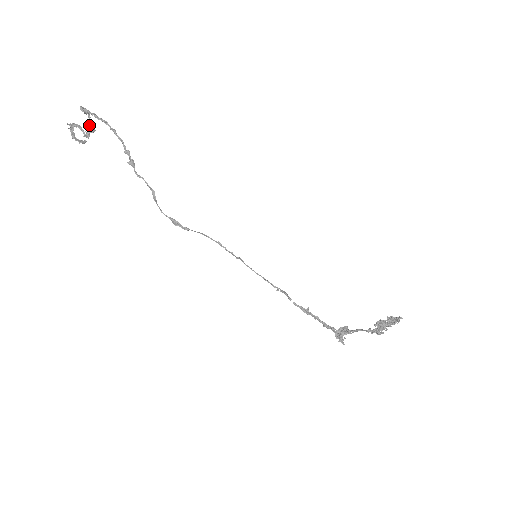
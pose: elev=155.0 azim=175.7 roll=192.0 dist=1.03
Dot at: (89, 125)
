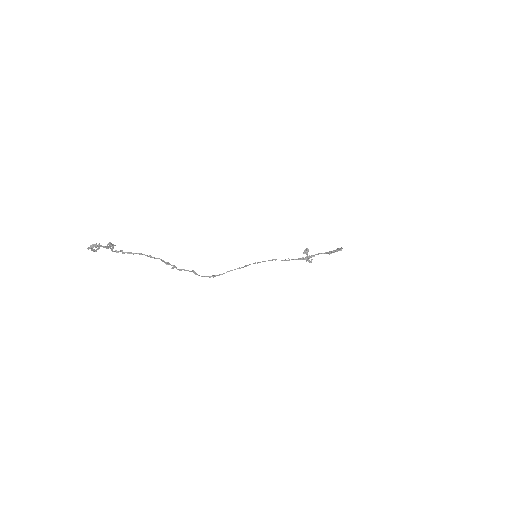
Dot at: (112, 247)
